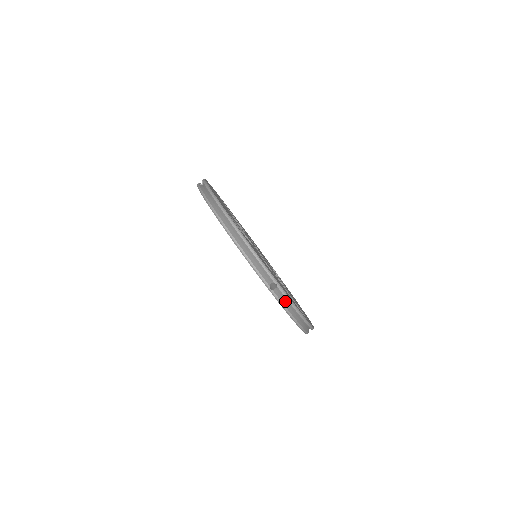
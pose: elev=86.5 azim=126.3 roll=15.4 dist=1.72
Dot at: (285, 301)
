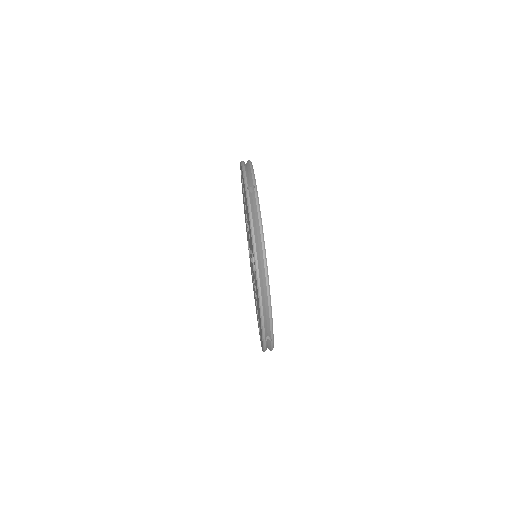
Dot at: (254, 208)
